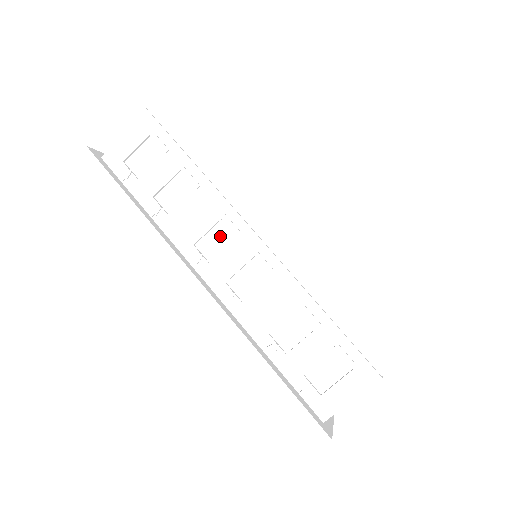
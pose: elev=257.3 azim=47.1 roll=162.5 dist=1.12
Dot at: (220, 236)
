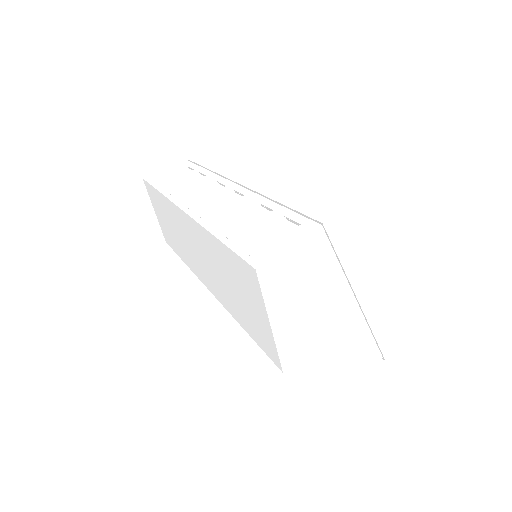
Dot at: (213, 192)
